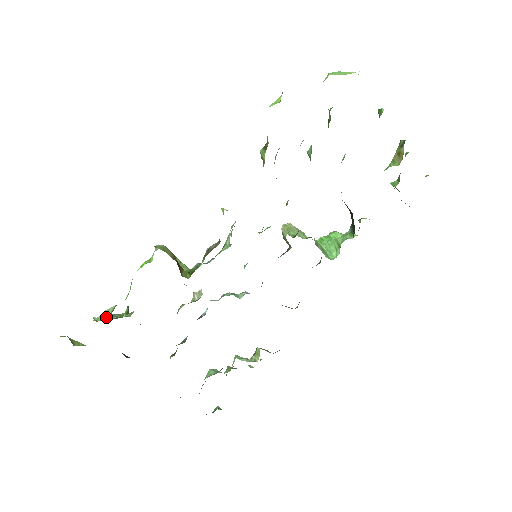
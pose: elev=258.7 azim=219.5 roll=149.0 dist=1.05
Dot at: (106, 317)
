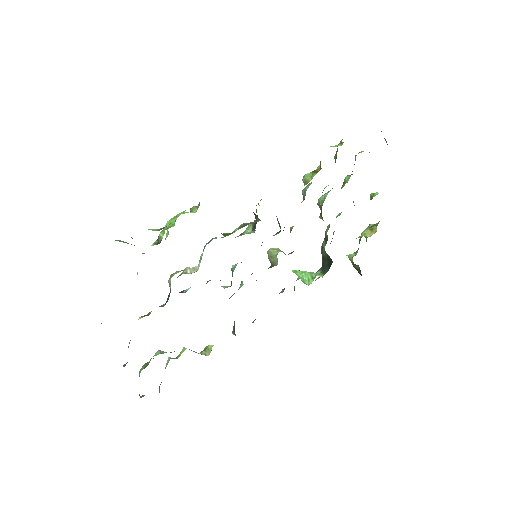
Dot at: occluded
